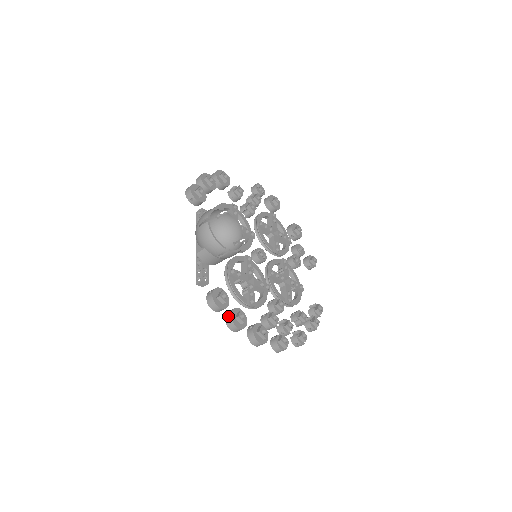
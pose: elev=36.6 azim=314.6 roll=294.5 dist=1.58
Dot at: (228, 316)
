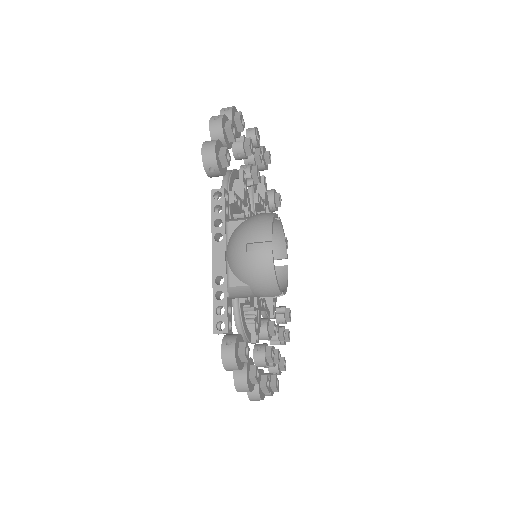
Dot at: (241, 375)
